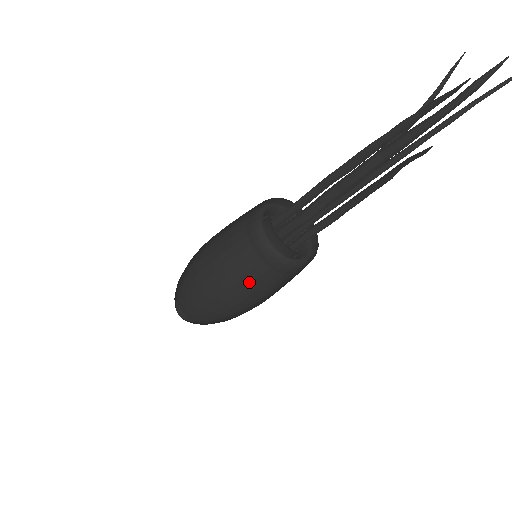
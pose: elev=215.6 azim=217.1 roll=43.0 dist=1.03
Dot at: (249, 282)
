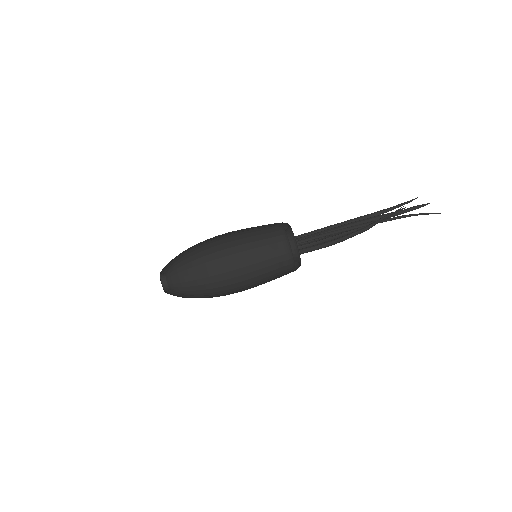
Dot at: (258, 254)
